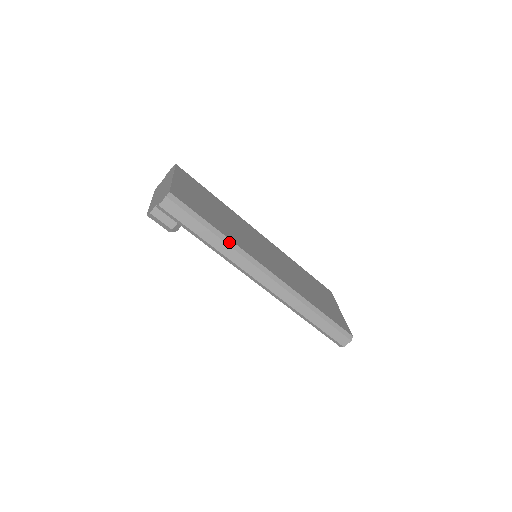
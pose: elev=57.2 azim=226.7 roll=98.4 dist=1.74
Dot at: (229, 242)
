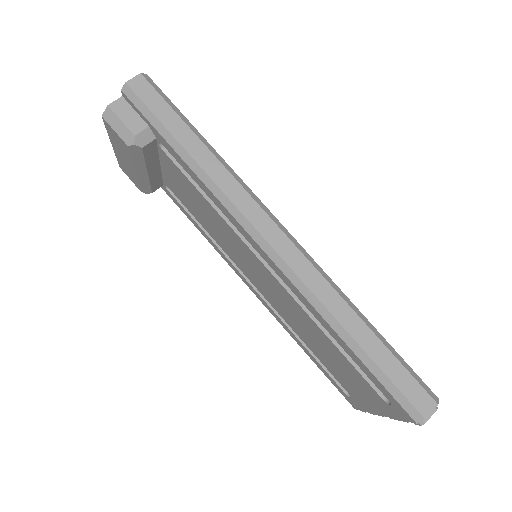
Dot at: (222, 161)
